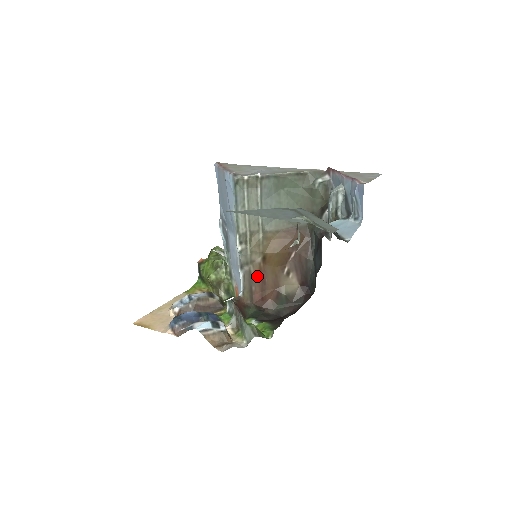
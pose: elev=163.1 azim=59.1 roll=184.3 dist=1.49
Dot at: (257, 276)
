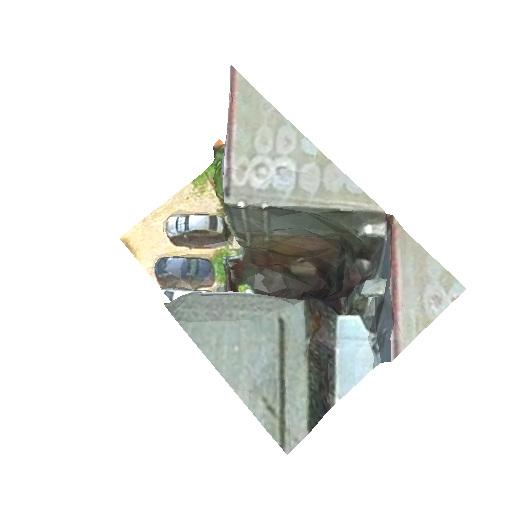
Dot at: (261, 254)
